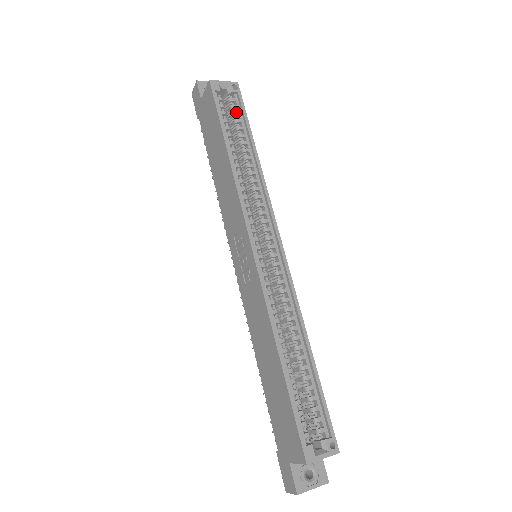
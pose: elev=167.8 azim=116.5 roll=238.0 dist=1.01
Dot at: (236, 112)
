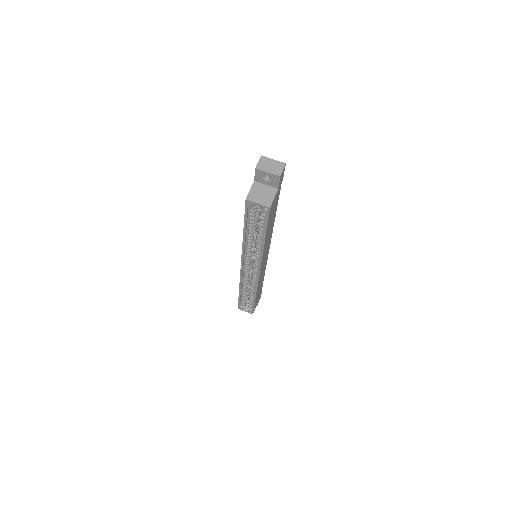
Dot at: (262, 219)
